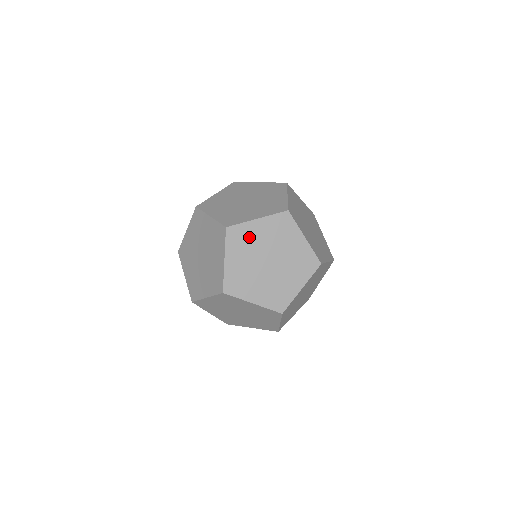
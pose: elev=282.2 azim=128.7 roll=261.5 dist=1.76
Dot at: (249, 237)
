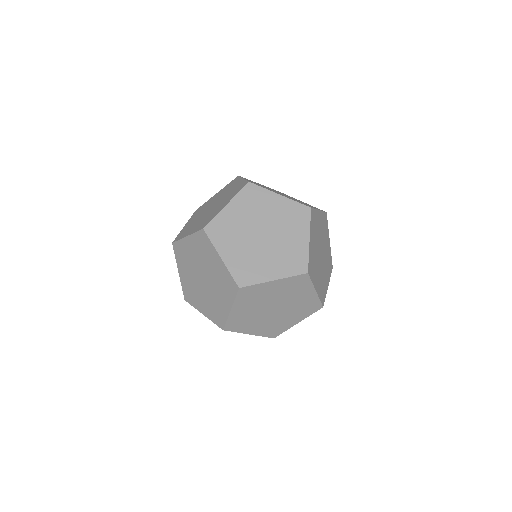
Dot at: (262, 203)
